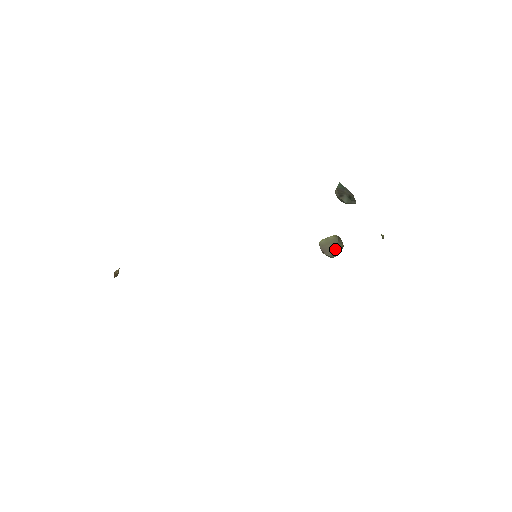
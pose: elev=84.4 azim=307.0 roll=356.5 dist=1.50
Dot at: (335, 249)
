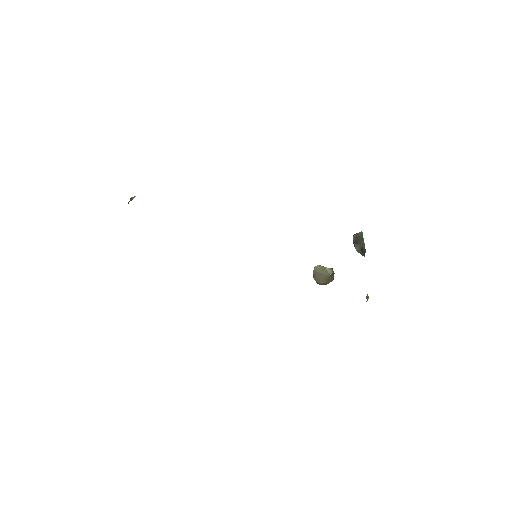
Dot at: (324, 280)
